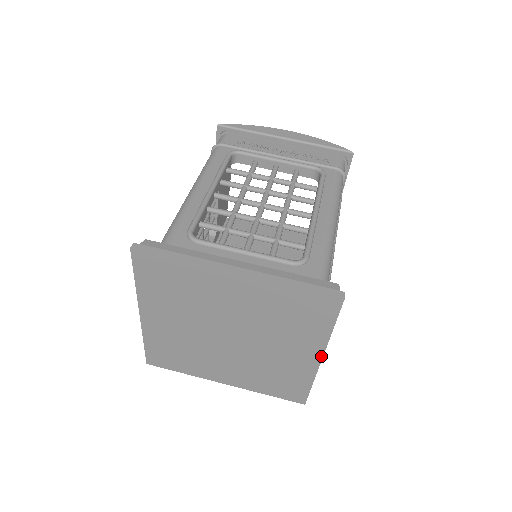
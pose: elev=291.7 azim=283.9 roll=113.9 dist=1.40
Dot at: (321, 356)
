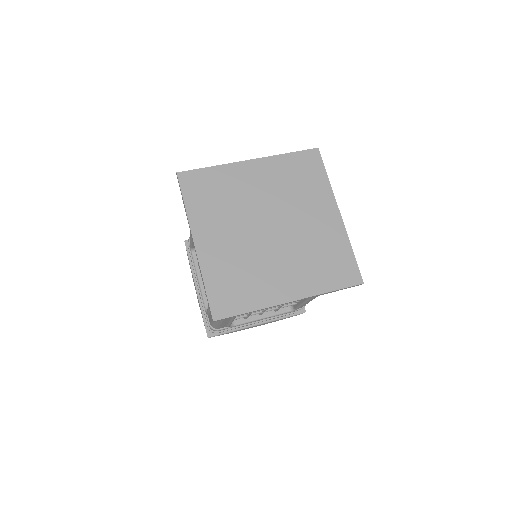
Dot at: (337, 209)
